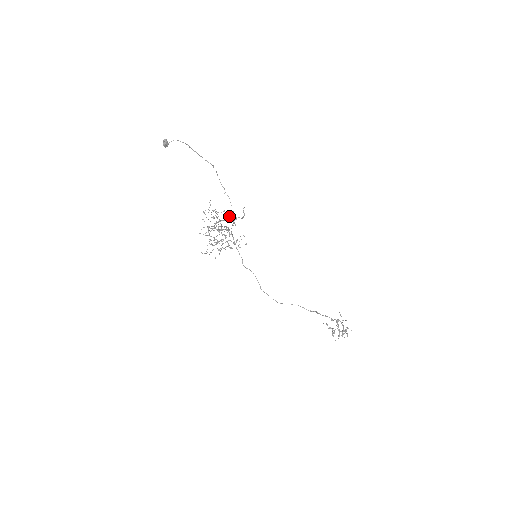
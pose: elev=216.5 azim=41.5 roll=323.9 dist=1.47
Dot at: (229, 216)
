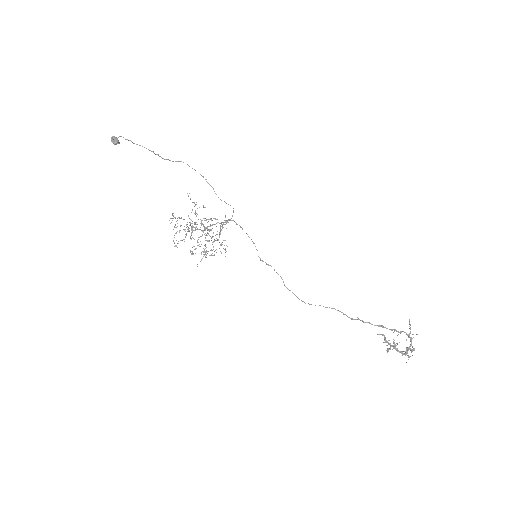
Dot at: (194, 222)
